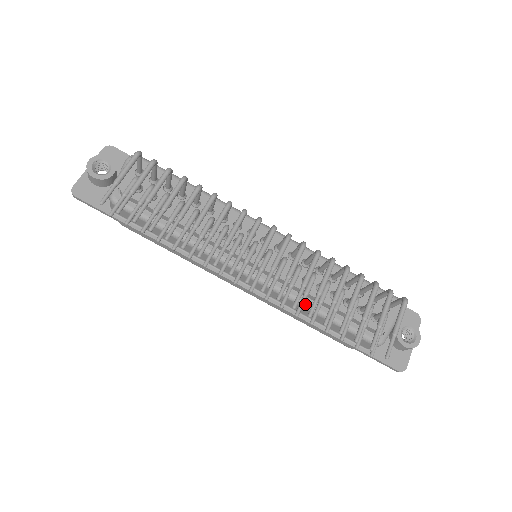
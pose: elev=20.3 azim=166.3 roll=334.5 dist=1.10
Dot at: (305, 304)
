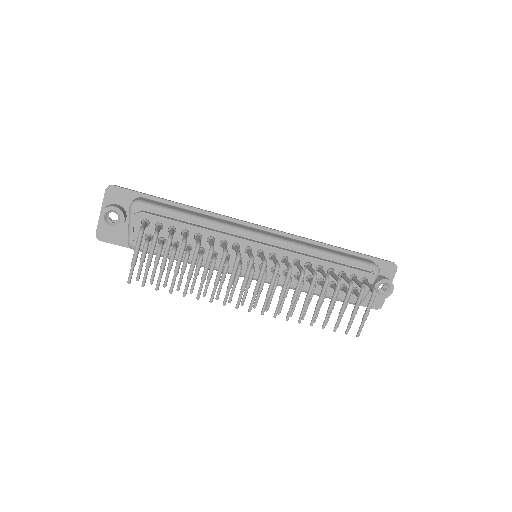
Dot at: occluded
